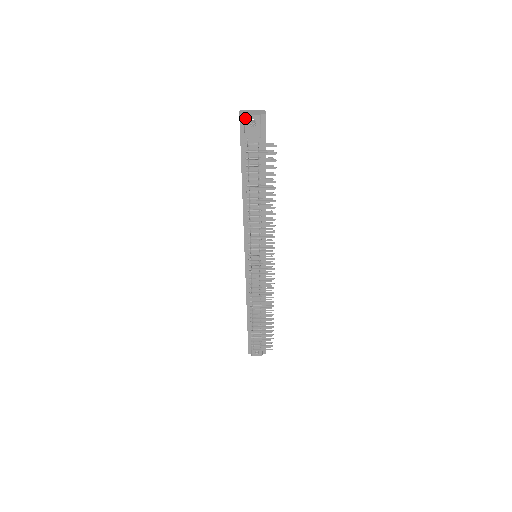
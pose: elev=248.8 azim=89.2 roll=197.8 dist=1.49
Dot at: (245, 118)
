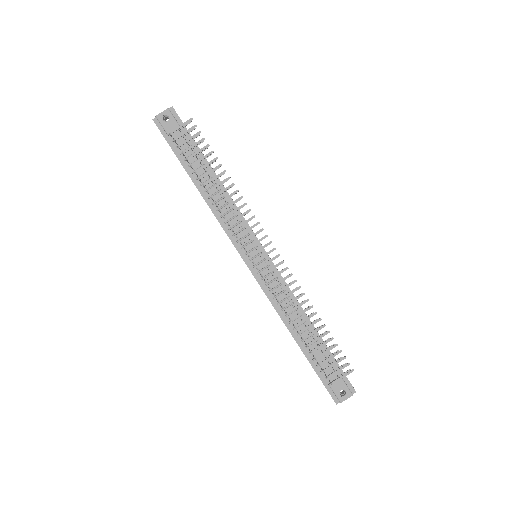
Dot at: (158, 118)
